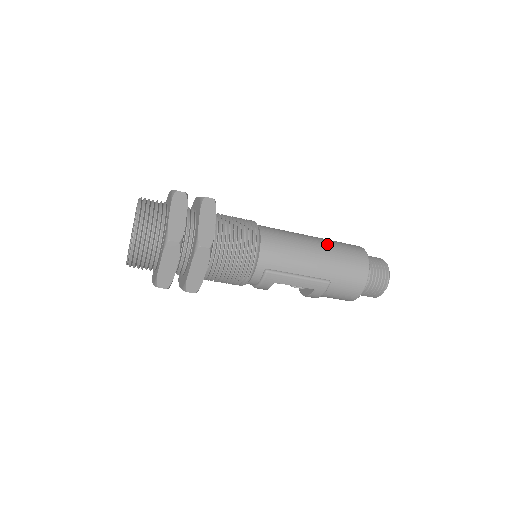
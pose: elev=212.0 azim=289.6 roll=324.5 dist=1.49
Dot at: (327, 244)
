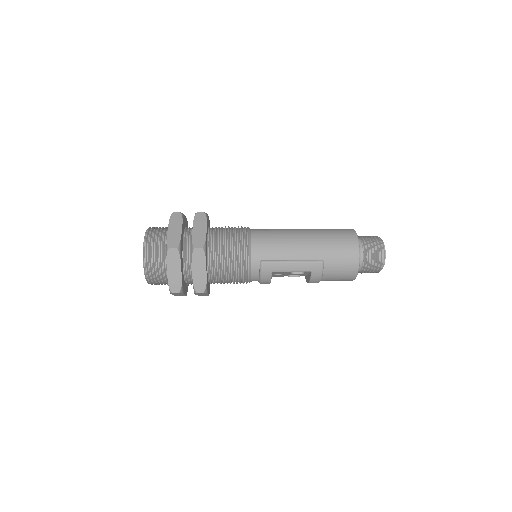
Dot at: (315, 231)
